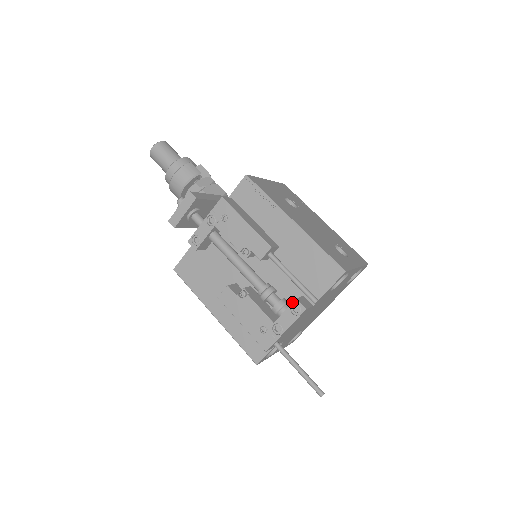
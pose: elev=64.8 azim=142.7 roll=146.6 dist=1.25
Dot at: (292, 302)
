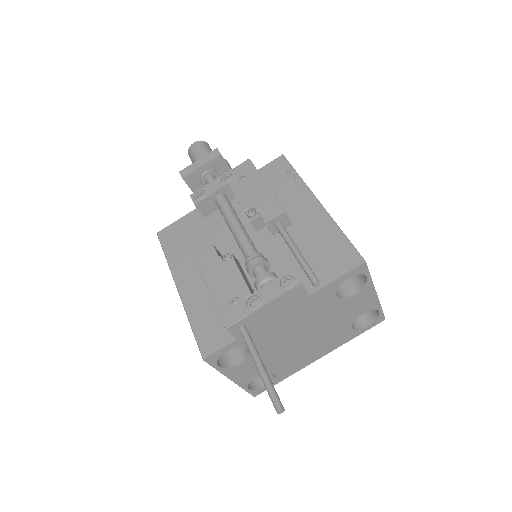
Dot at: occluded
